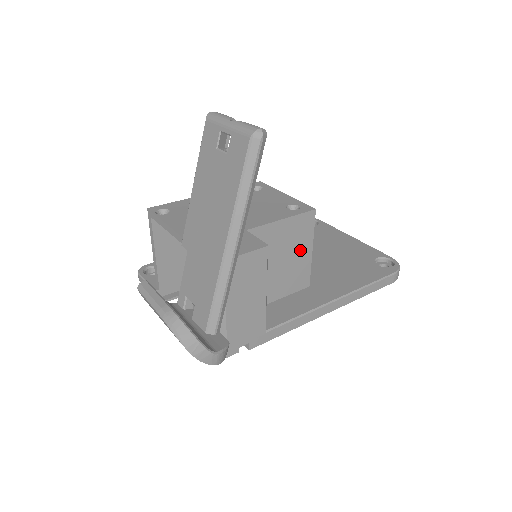
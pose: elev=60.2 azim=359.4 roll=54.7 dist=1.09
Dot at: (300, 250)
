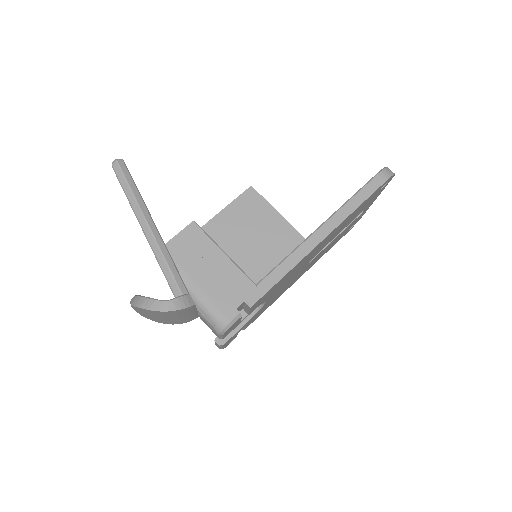
Dot at: (265, 220)
